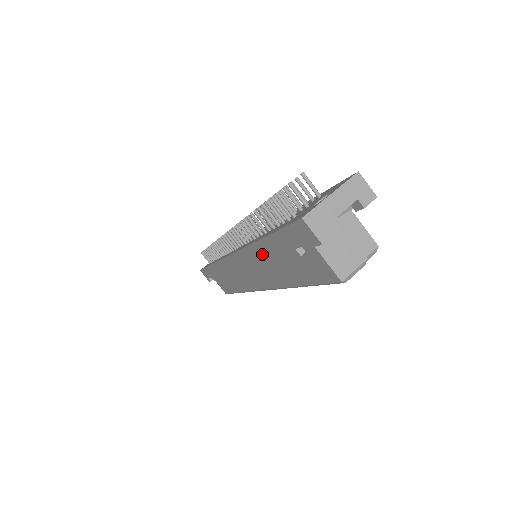
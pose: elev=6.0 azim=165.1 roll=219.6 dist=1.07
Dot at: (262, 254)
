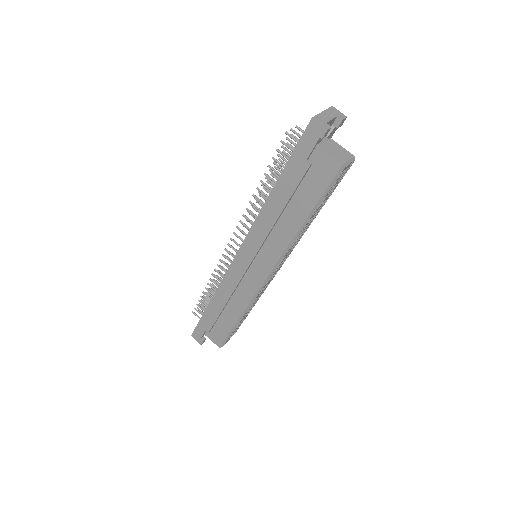
Dot at: (275, 205)
